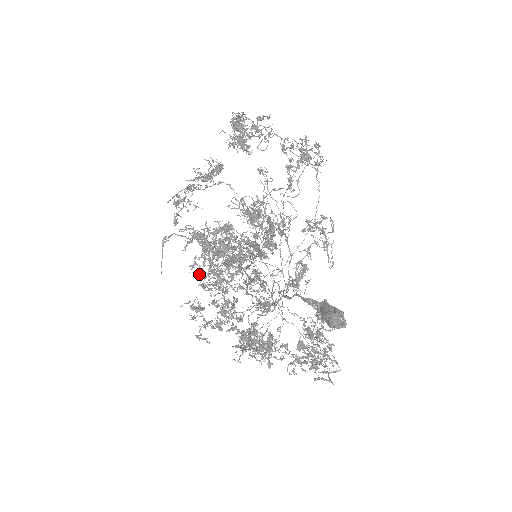
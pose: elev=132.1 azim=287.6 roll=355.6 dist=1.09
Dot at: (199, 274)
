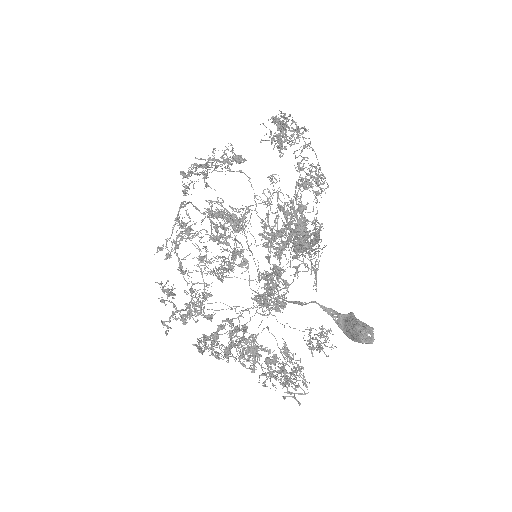
Dot at: (165, 259)
